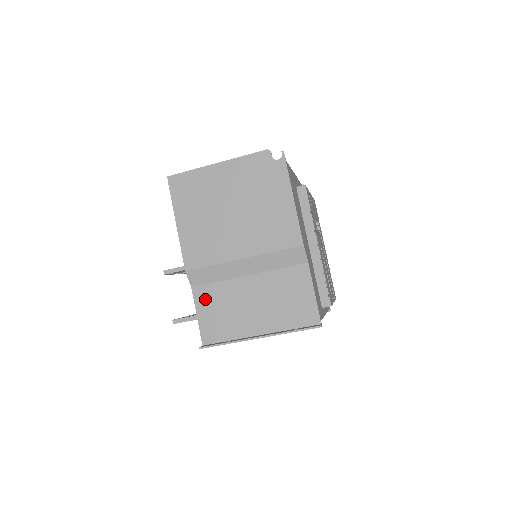
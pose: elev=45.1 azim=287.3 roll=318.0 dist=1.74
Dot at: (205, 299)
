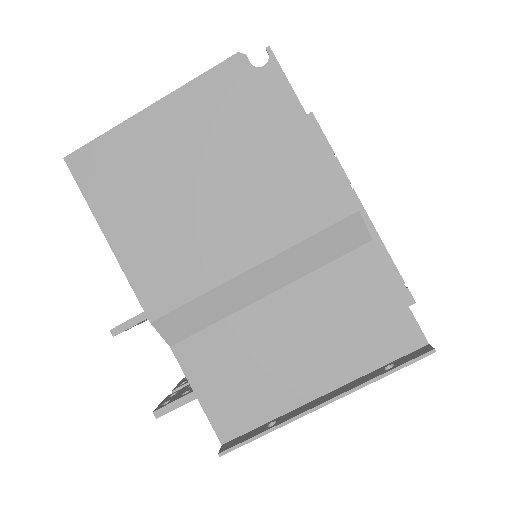
Dot at: (201, 360)
